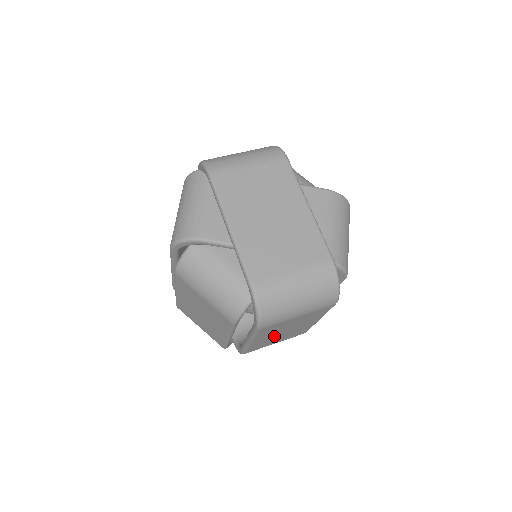
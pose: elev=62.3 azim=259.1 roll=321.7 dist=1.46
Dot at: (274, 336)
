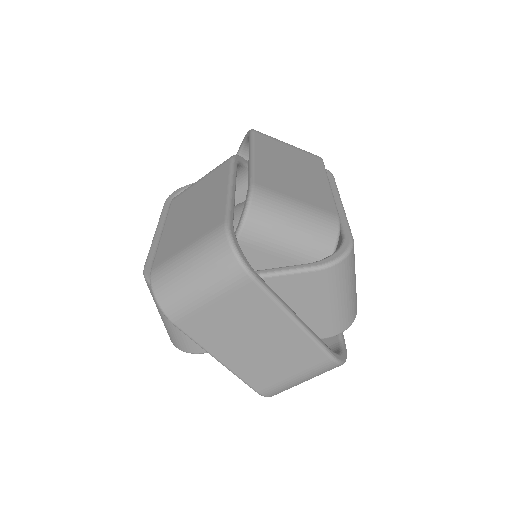
Dot at: occluded
